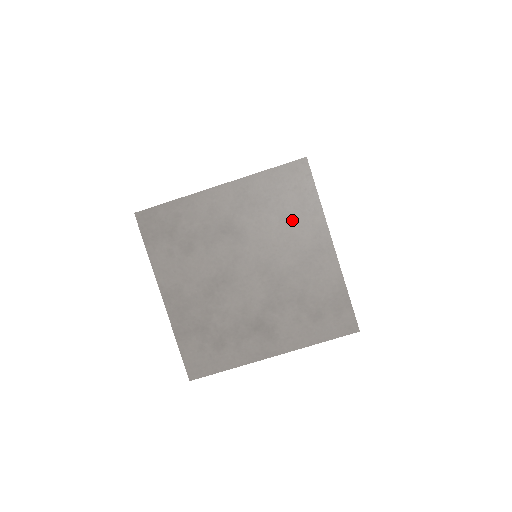
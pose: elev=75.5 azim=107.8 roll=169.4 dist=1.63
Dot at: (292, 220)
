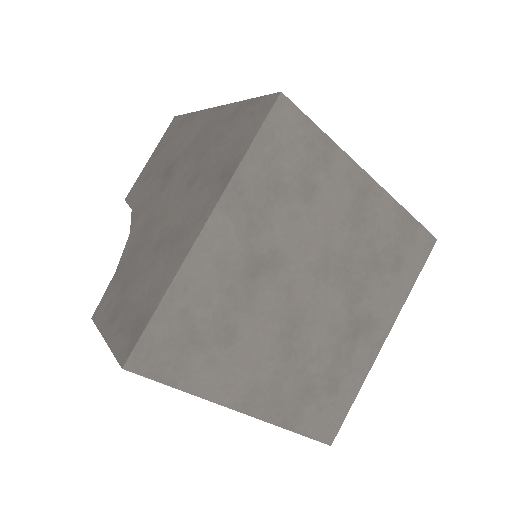
Dot at: (316, 188)
